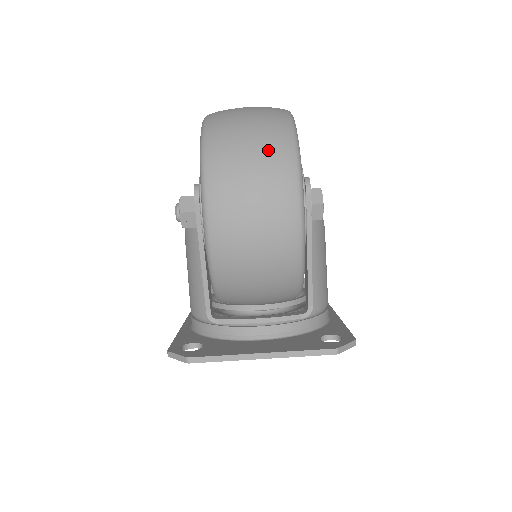
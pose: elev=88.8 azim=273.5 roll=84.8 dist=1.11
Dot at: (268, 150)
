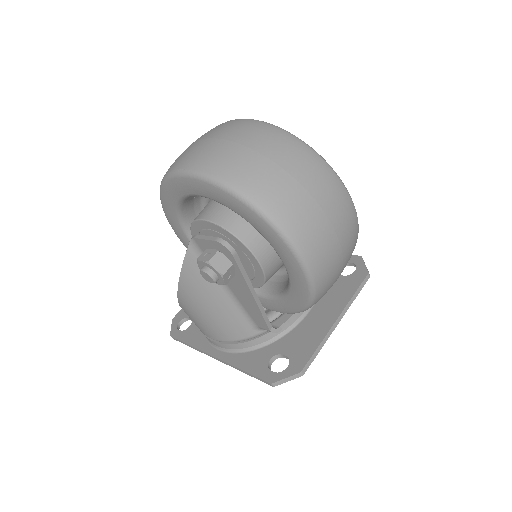
Dot at: (309, 172)
